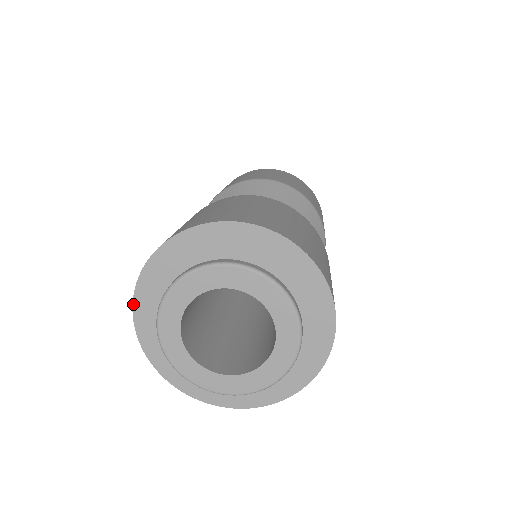
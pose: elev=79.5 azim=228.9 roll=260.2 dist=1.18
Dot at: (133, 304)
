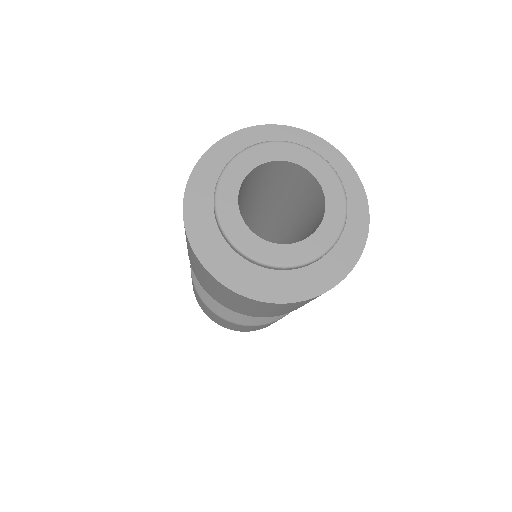
Dot at: (209, 272)
